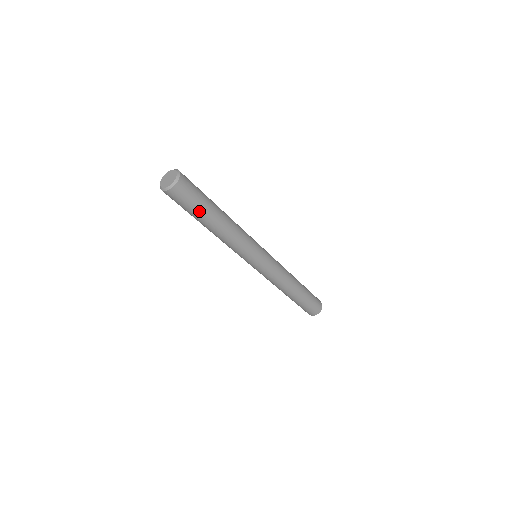
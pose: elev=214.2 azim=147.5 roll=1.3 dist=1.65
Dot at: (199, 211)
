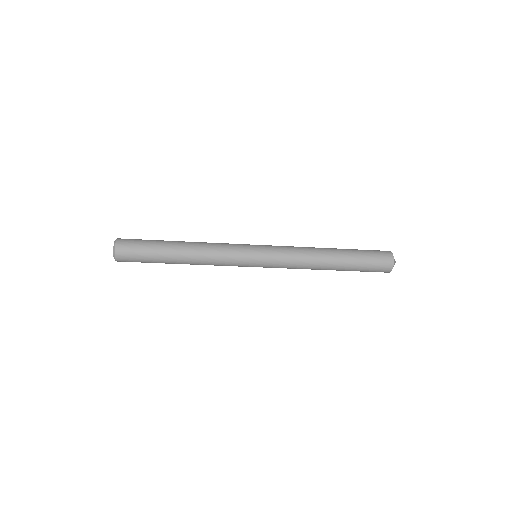
Dot at: (153, 258)
